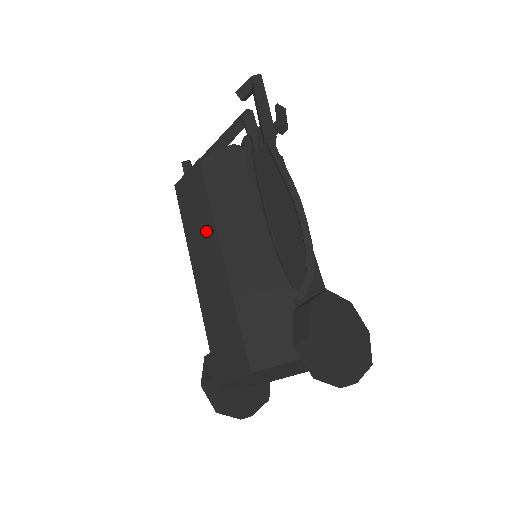
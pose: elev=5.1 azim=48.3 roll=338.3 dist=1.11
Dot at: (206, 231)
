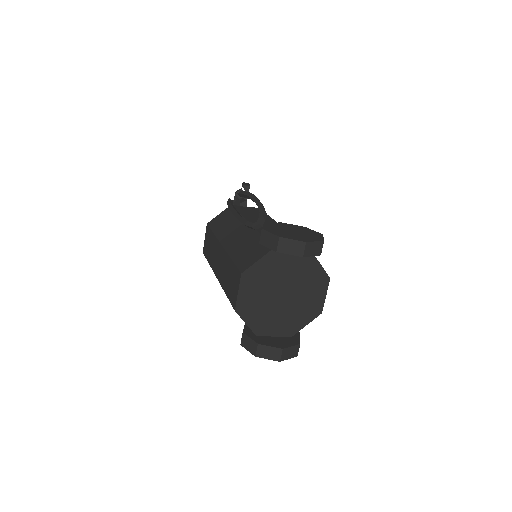
Dot at: (215, 247)
